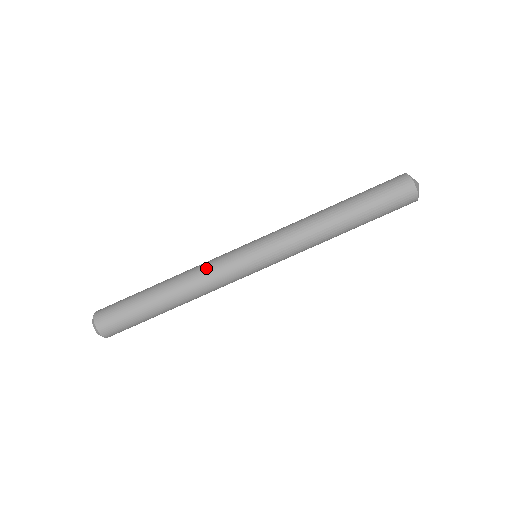
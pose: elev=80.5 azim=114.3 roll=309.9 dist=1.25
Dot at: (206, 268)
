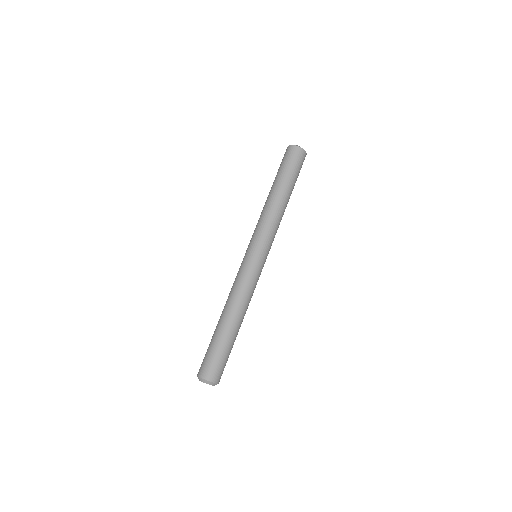
Dot at: occluded
